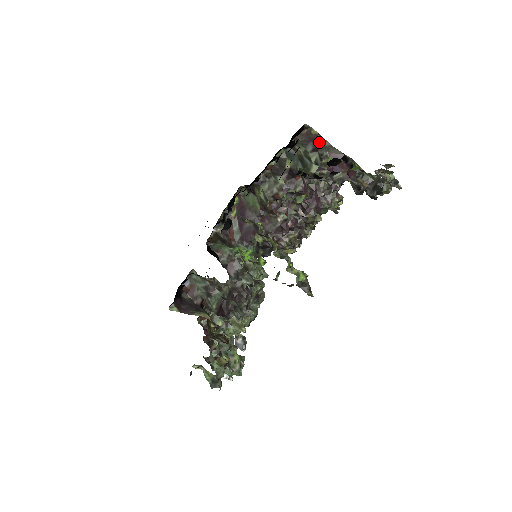
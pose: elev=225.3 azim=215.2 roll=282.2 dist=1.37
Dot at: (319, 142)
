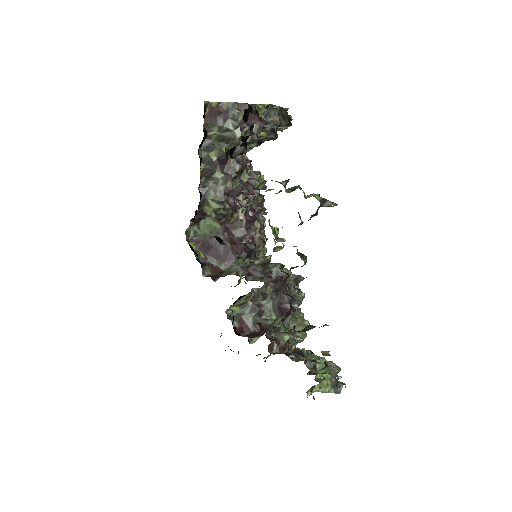
Dot at: (223, 110)
